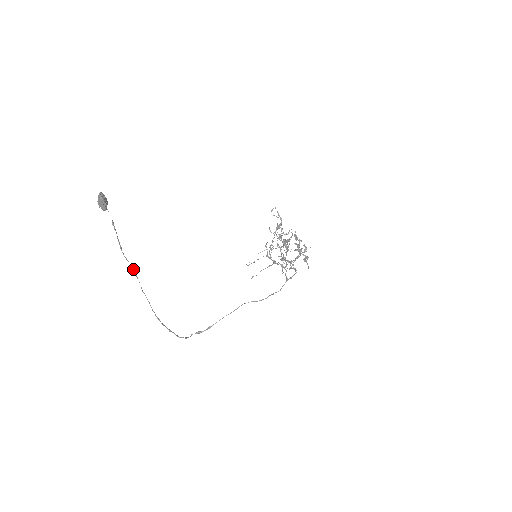
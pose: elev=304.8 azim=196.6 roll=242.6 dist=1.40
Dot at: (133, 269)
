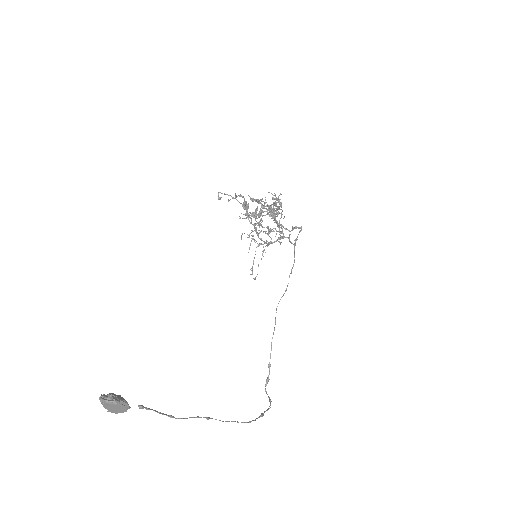
Dot at: (200, 417)
